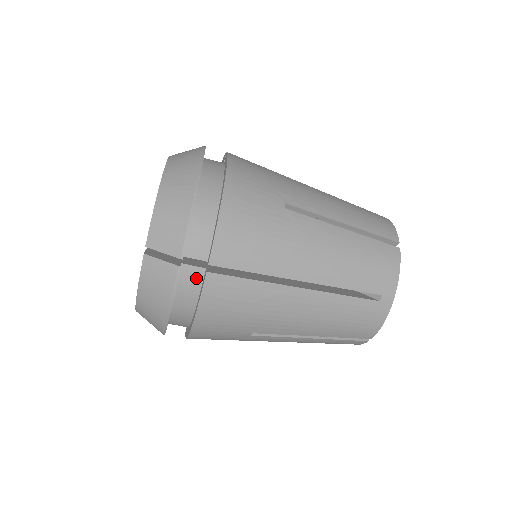
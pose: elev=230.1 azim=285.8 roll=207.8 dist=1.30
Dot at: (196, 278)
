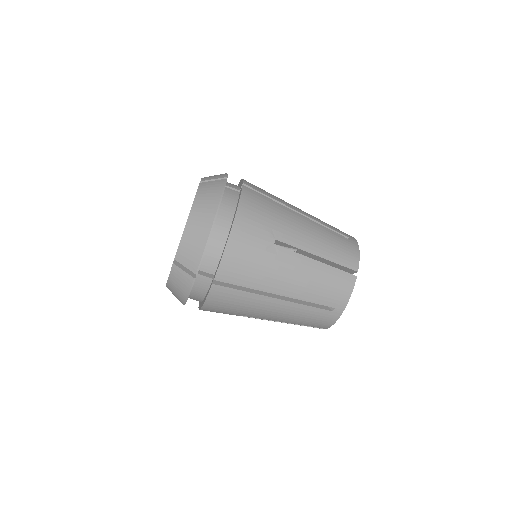
Dot at: (234, 194)
